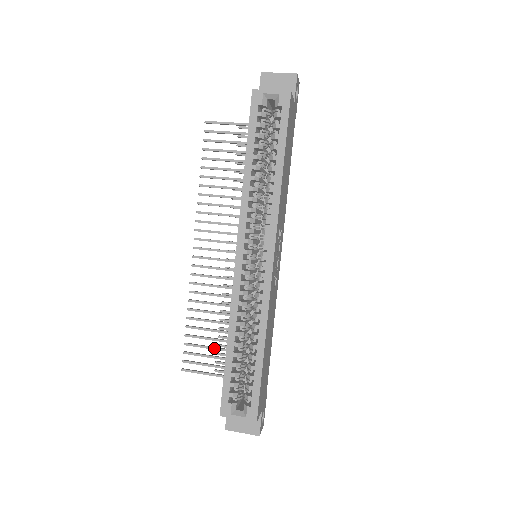
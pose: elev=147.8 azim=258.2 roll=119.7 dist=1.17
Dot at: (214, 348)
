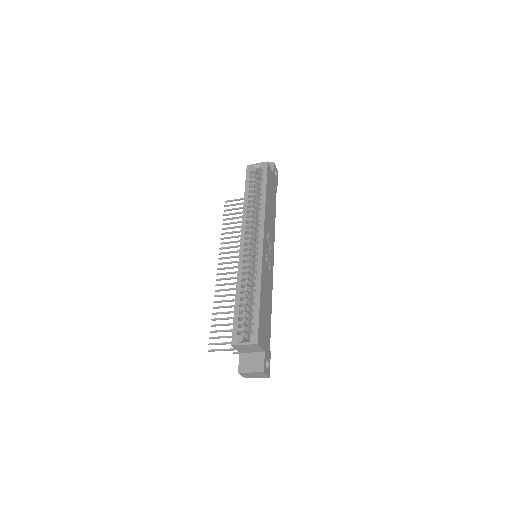
Dot at: (231, 330)
